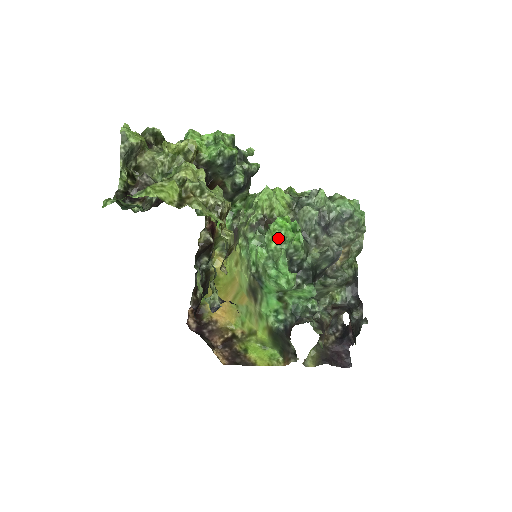
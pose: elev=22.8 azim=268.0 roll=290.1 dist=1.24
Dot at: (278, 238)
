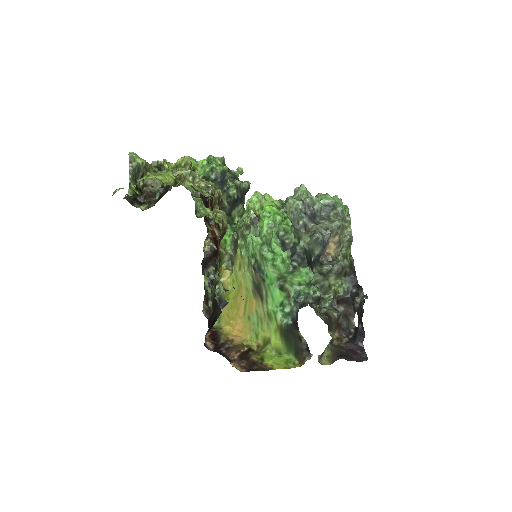
Dot at: (268, 223)
